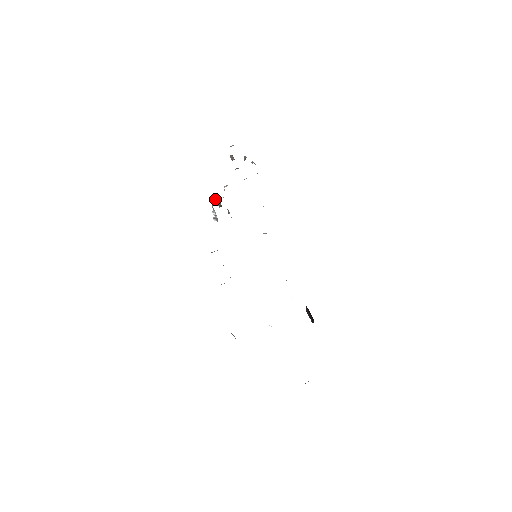
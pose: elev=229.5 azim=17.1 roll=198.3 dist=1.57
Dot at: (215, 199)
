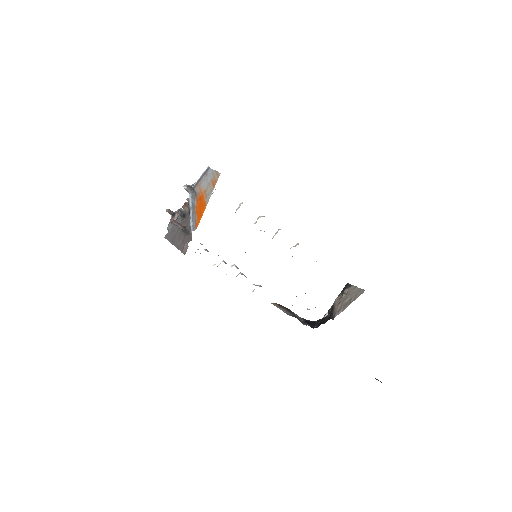
Dot at: (170, 227)
